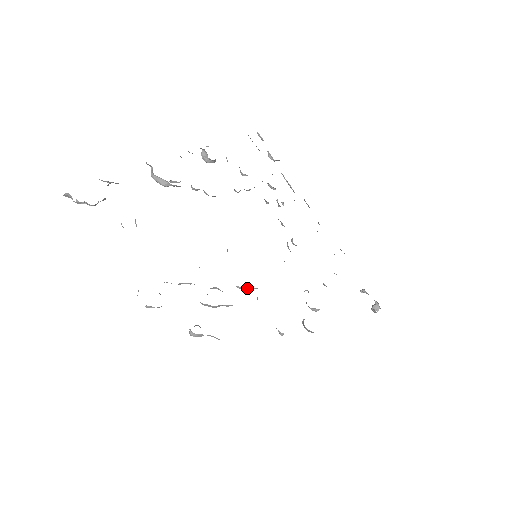
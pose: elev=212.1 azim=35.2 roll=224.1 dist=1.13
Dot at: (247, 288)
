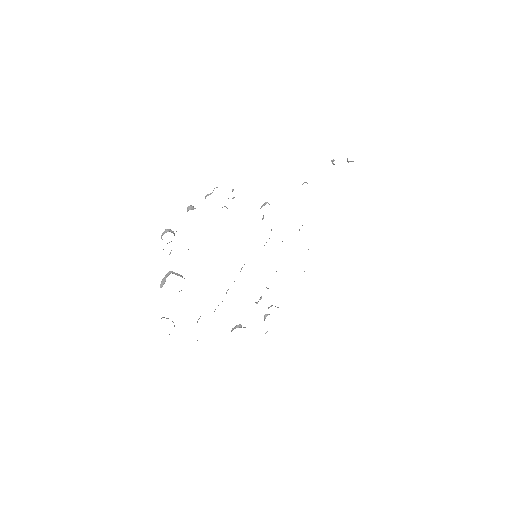
Dot at: occluded
